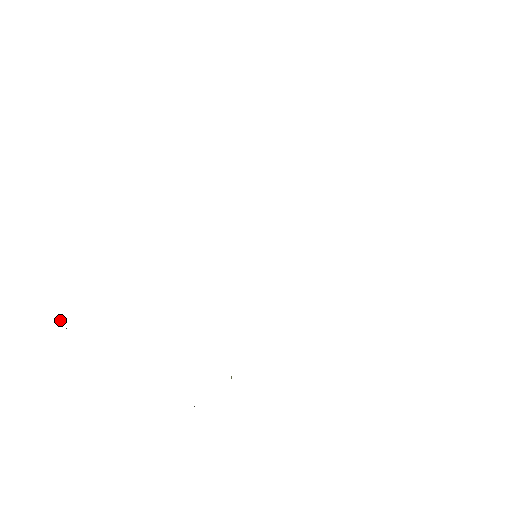
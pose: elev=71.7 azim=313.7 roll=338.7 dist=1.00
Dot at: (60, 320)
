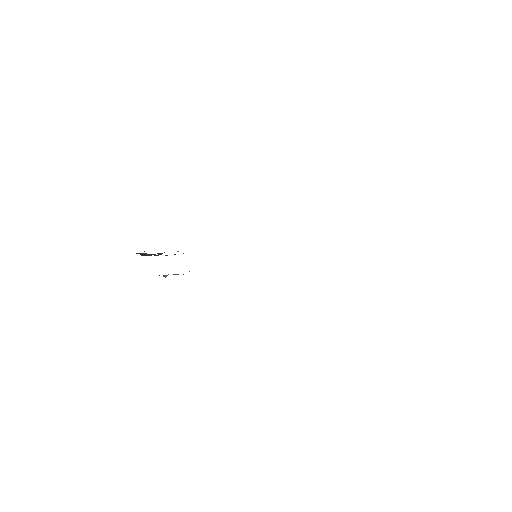
Dot at: occluded
